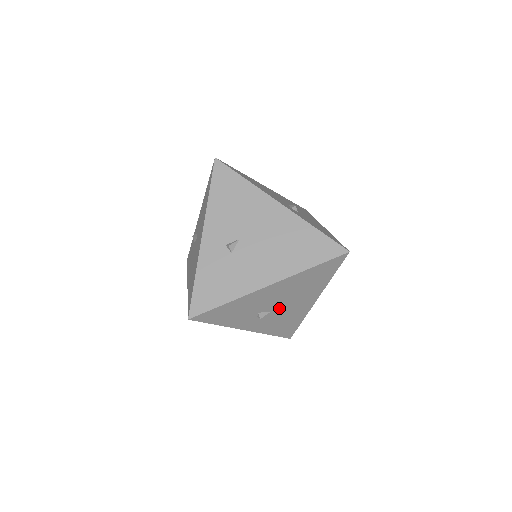
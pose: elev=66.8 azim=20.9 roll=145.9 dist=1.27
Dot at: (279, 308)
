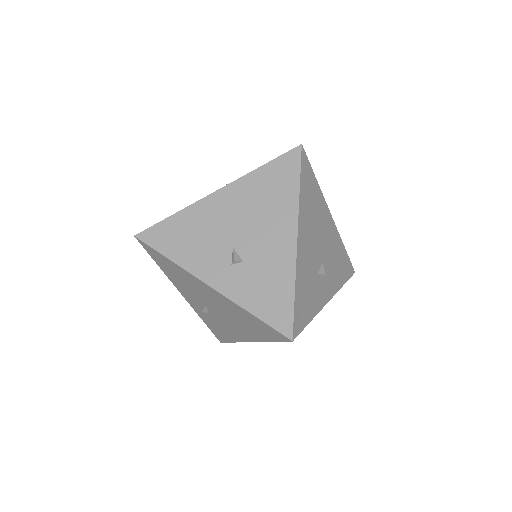
Dot at: occluded
